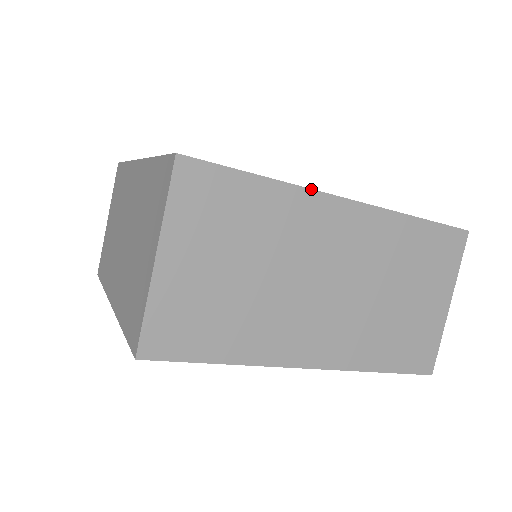
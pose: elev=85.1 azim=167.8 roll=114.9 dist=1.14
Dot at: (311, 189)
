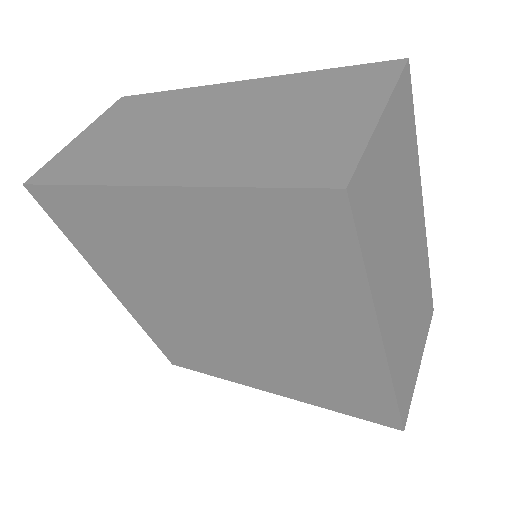
Dot at: (204, 86)
